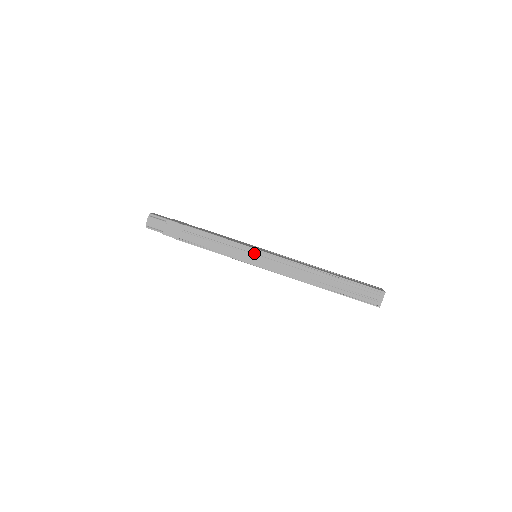
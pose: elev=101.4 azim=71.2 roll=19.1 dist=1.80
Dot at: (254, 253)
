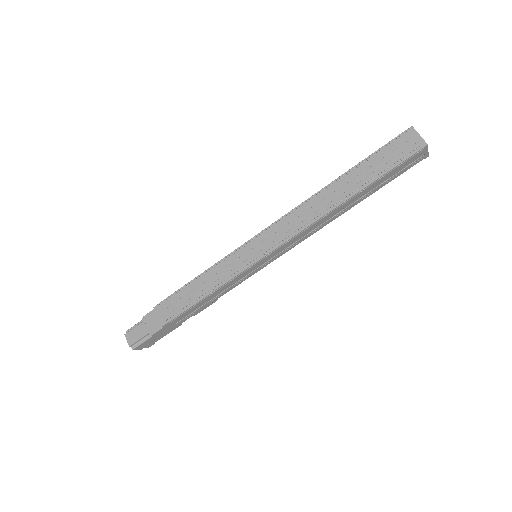
Dot at: (245, 250)
